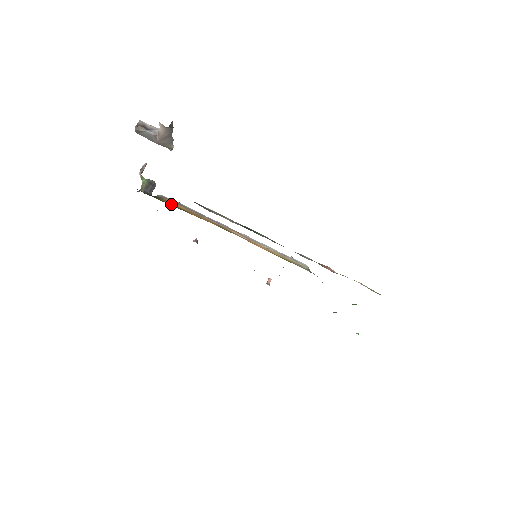
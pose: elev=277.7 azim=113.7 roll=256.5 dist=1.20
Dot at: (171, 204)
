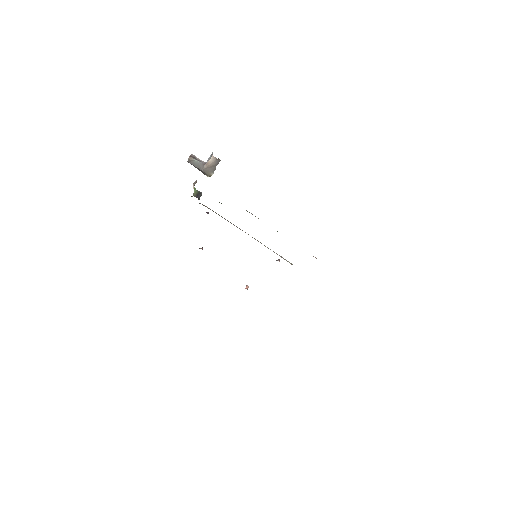
Dot at: occluded
